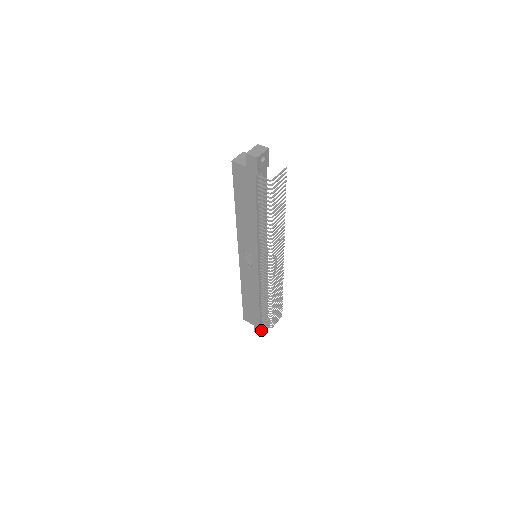
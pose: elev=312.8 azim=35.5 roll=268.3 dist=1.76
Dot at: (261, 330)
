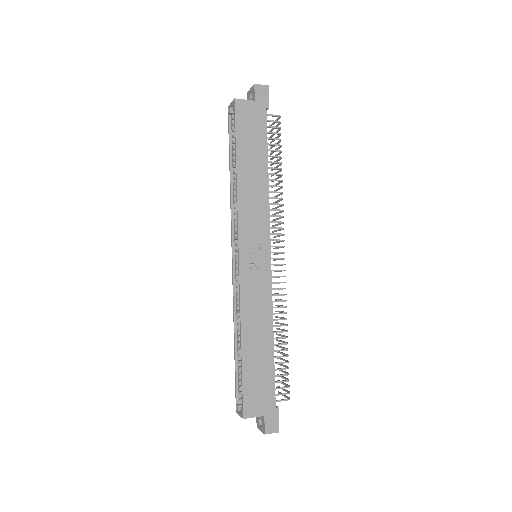
Dot at: (278, 415)
